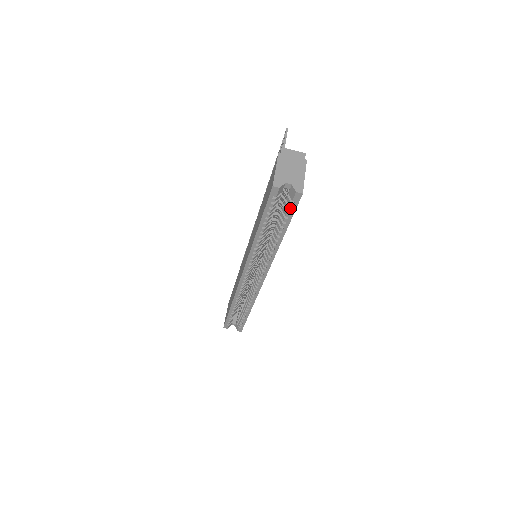
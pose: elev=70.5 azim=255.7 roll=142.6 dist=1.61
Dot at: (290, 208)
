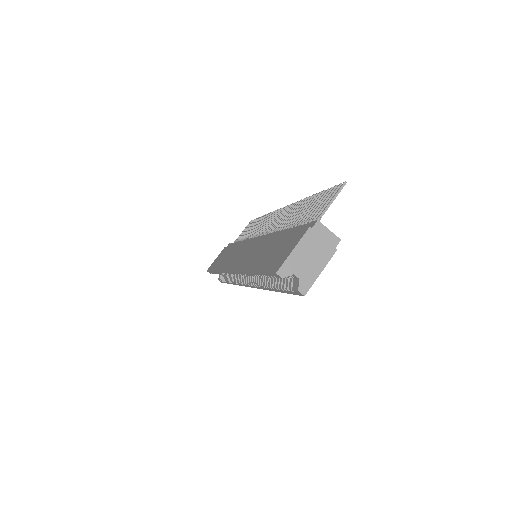
Dot at: (289, 289)
